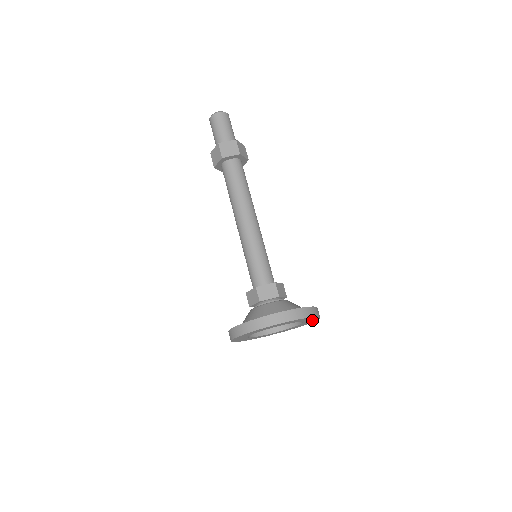
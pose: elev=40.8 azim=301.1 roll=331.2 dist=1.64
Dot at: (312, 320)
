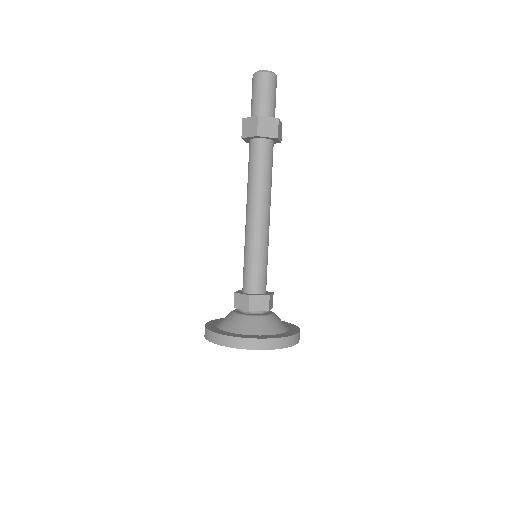
Dot at: occluded
